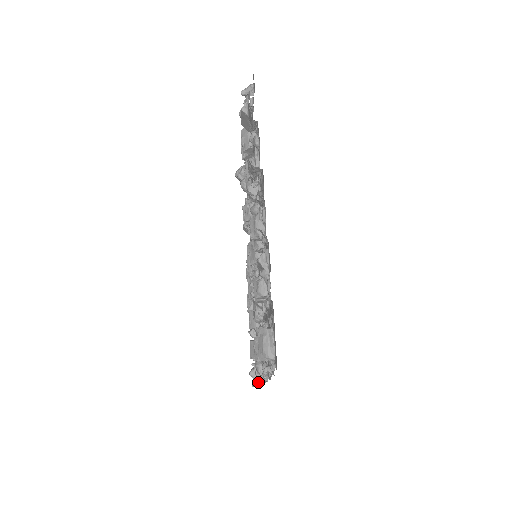
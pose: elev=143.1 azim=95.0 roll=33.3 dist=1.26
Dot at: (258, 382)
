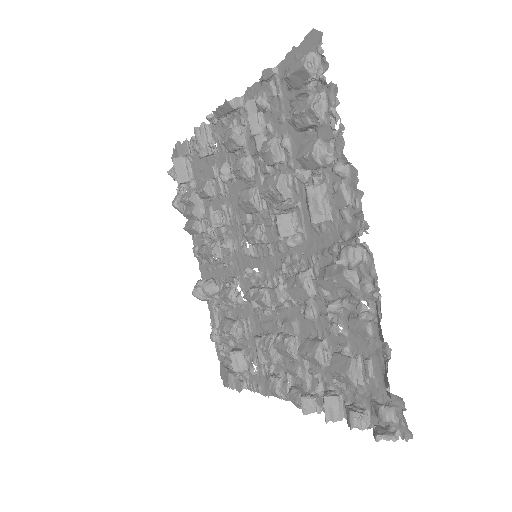
Dot at: (383, 358)
